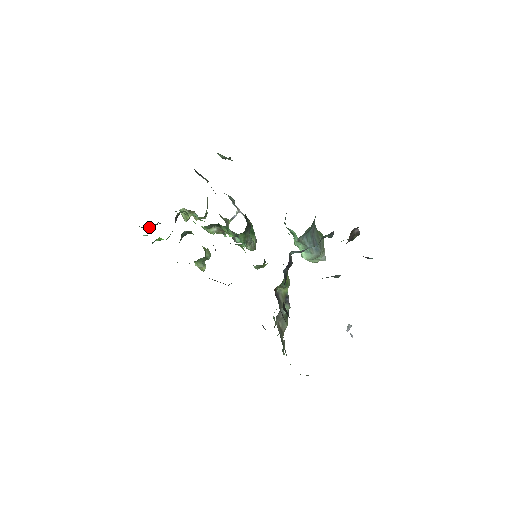
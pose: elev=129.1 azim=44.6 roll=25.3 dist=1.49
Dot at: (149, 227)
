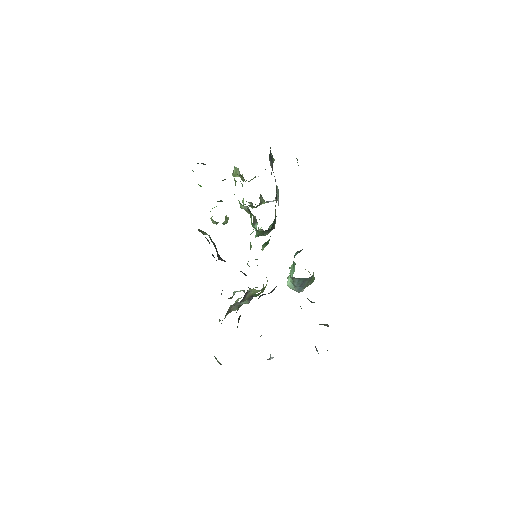
Dot at: (201, 163)
